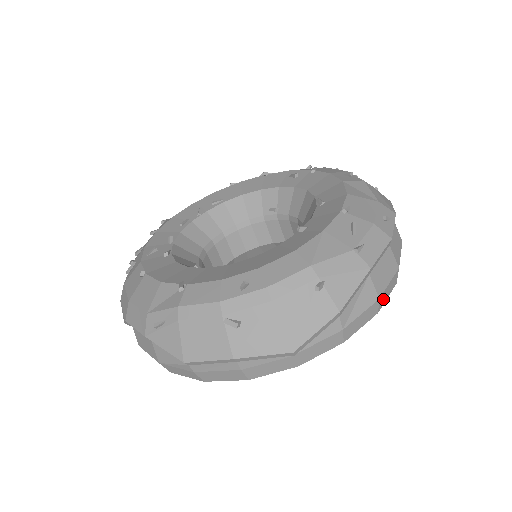
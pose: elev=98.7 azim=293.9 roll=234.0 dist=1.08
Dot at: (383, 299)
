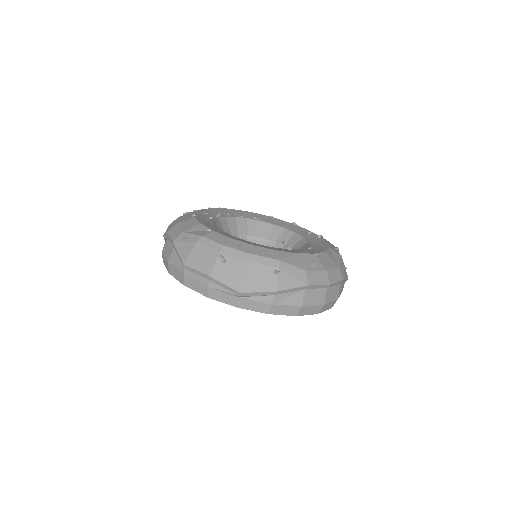
Dot at: (304, 311)
